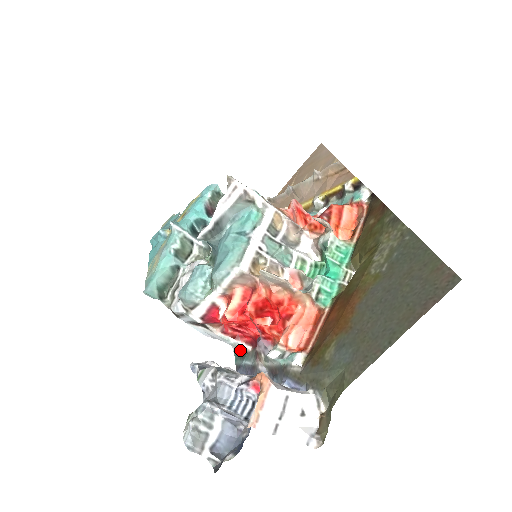
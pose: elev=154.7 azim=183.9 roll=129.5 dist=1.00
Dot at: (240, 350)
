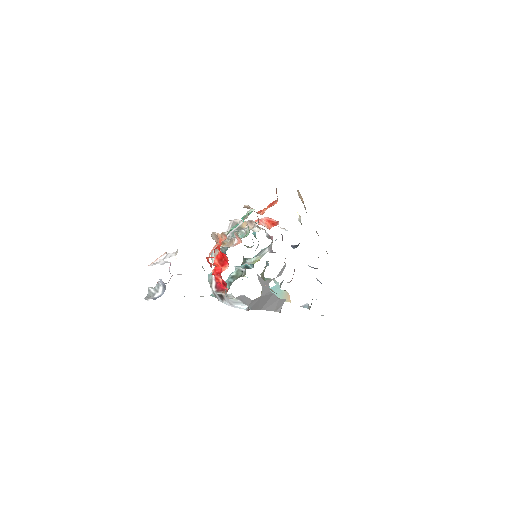
Dot at: occluded
